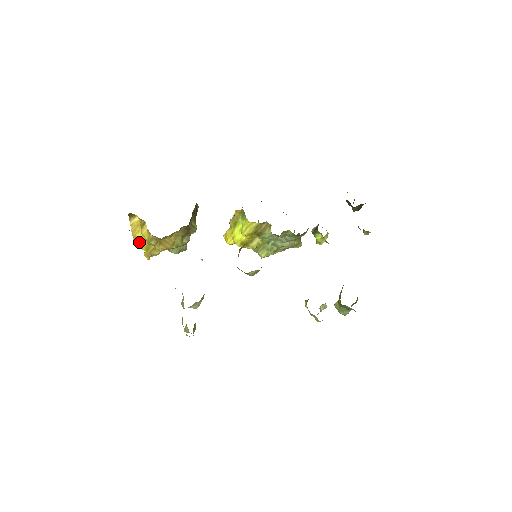
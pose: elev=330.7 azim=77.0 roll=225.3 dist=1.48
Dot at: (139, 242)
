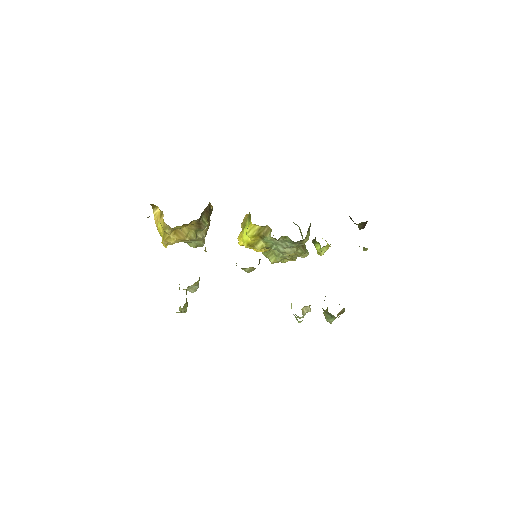
Dot at: (159, 231)
